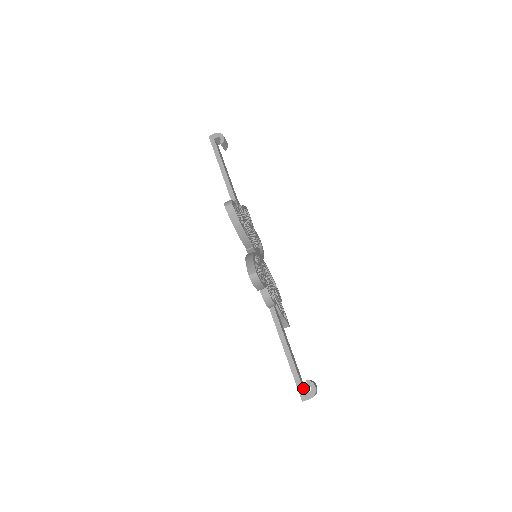
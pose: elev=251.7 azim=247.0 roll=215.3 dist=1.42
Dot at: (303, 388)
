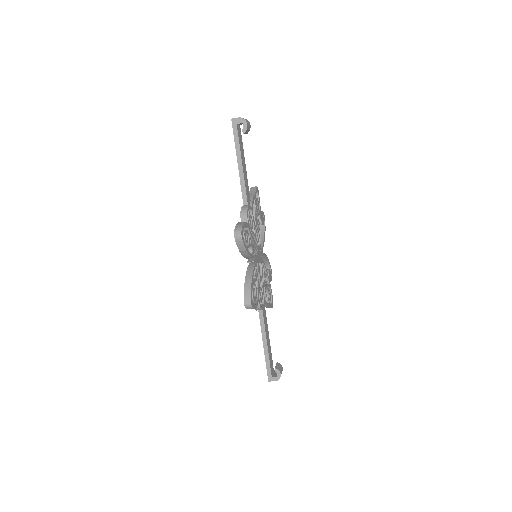
Dot at: (271, 372)
